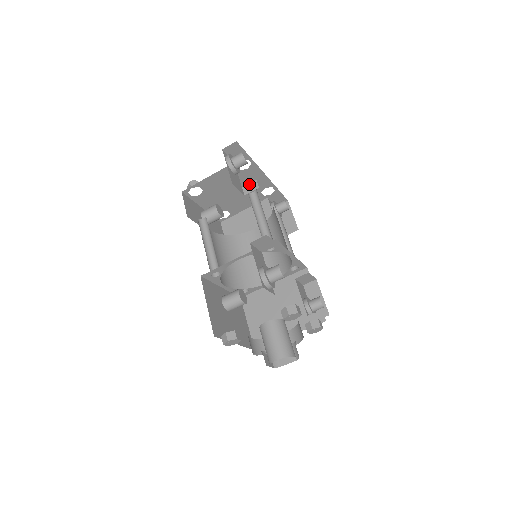
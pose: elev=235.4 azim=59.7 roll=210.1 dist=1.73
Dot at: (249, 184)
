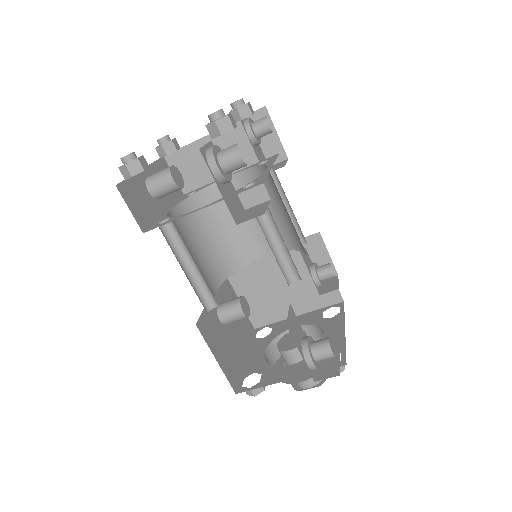
Dot at: (250, 190)
